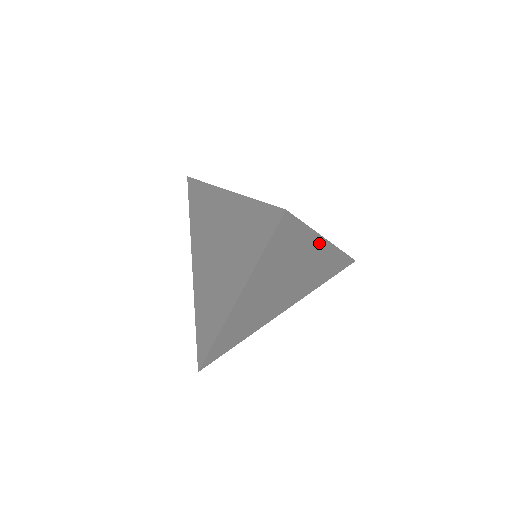
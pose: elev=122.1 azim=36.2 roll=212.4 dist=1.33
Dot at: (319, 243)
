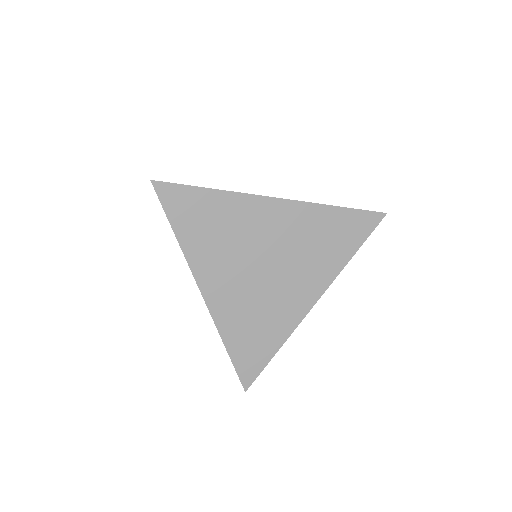
Dot at: (259, 203)
